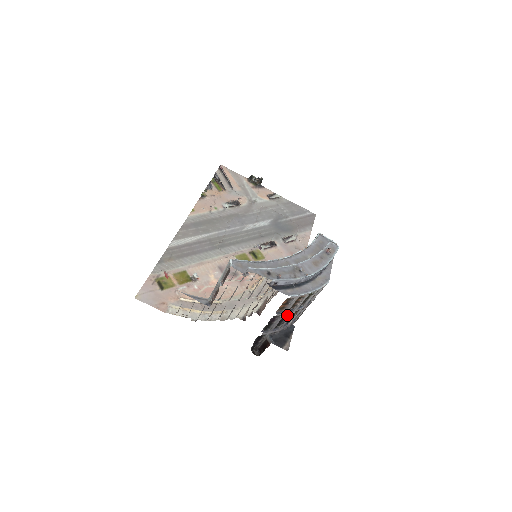
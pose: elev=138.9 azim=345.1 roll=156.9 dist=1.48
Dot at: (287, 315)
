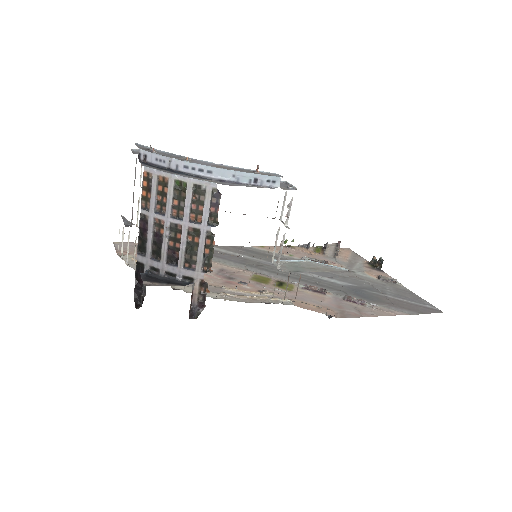
Dot at: (163, 229)
